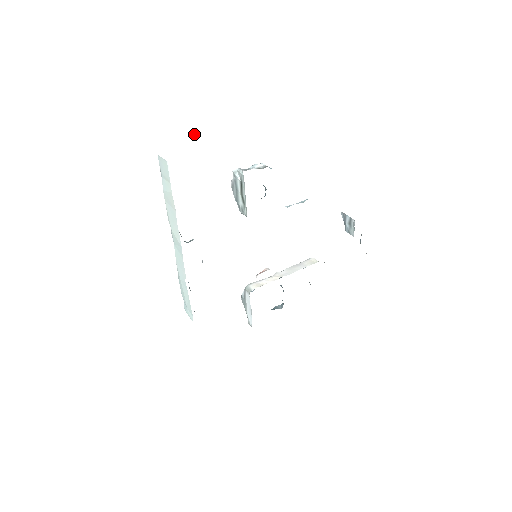
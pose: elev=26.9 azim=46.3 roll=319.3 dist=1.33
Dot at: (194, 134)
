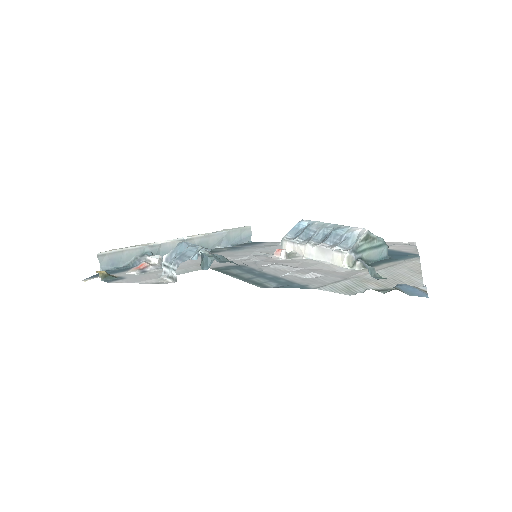
Dot at: occluded
